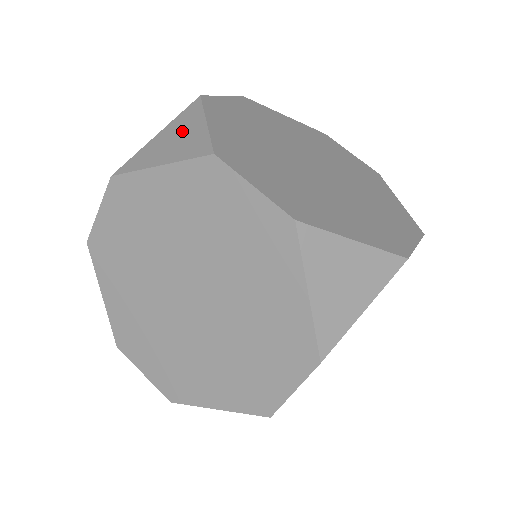
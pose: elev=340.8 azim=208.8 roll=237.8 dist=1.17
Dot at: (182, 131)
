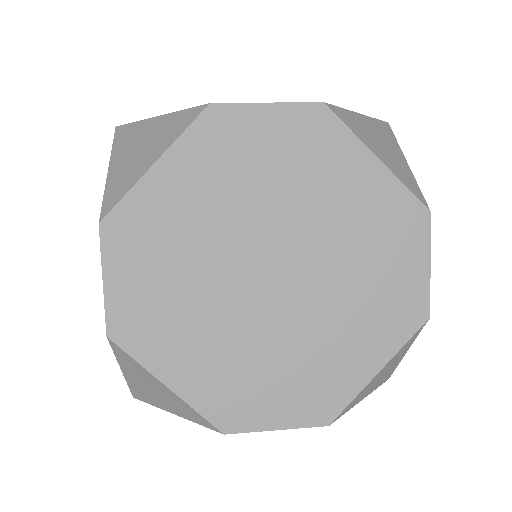
Dot at: occluded
